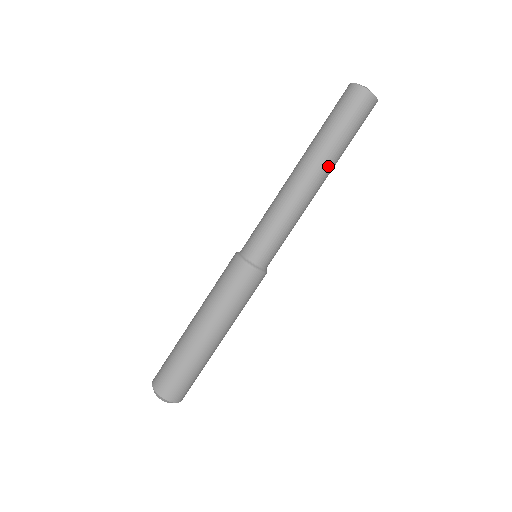
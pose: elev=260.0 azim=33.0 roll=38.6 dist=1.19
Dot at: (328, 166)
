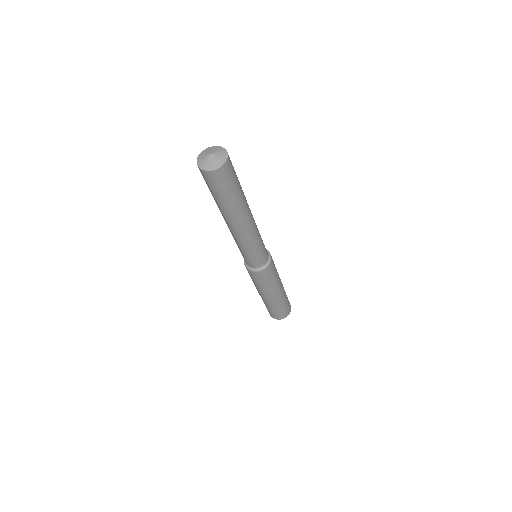
Dot at: (230, 217)
